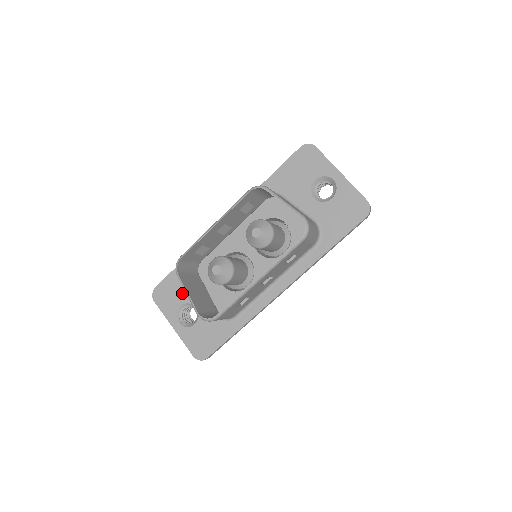
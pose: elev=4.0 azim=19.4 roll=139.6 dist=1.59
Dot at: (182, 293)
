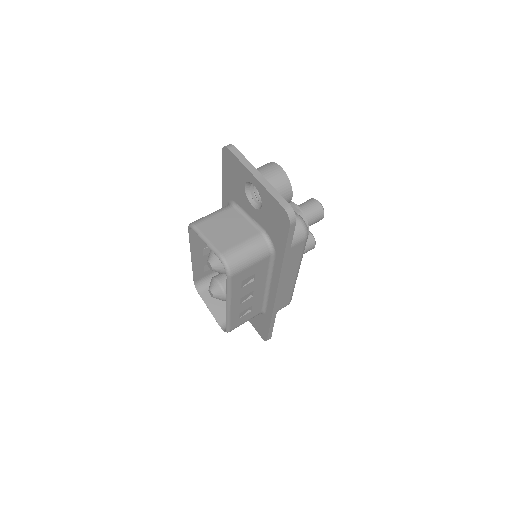
Dot at: occluded
